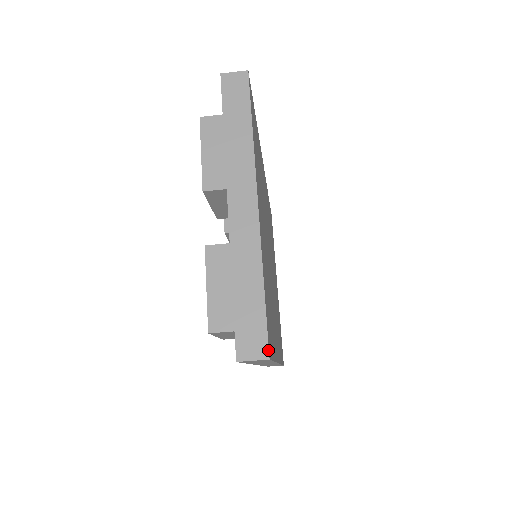
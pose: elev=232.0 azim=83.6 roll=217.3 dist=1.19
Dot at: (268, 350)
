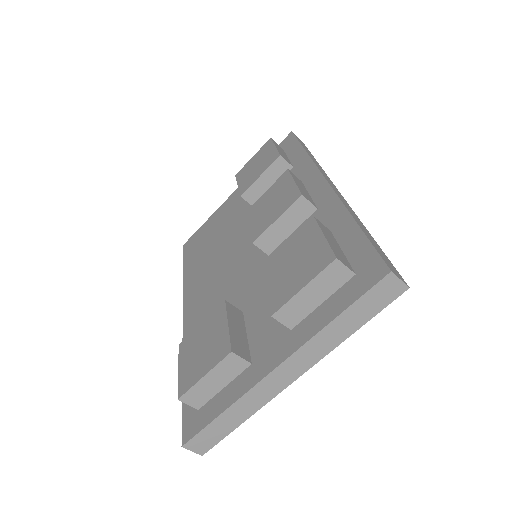
Dot at: occluded
